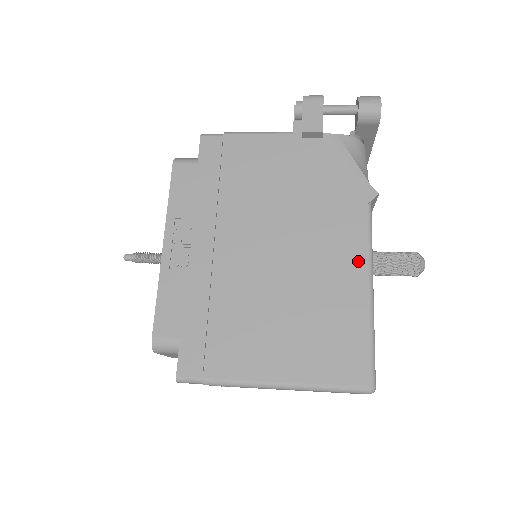
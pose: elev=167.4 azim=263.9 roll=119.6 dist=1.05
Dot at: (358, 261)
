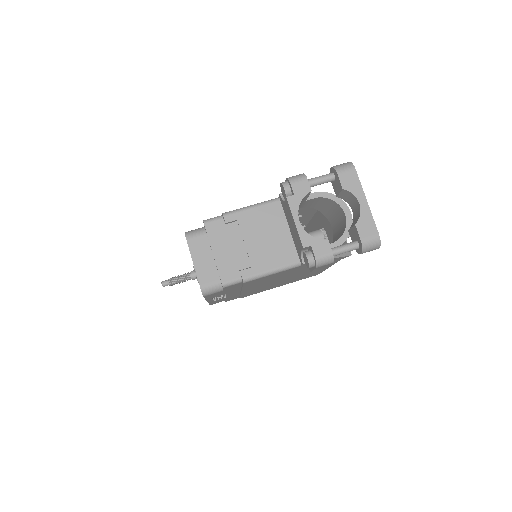
Dot at: occluded
